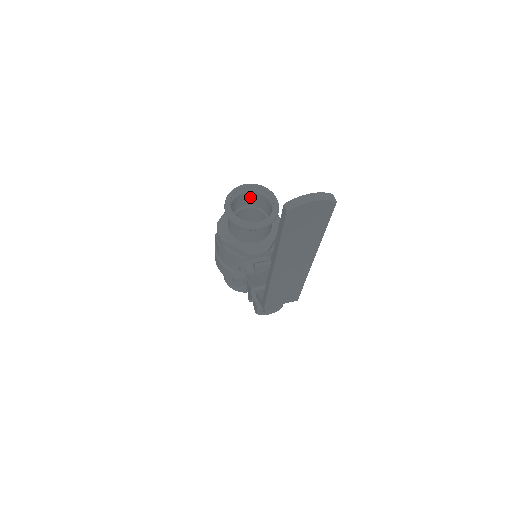
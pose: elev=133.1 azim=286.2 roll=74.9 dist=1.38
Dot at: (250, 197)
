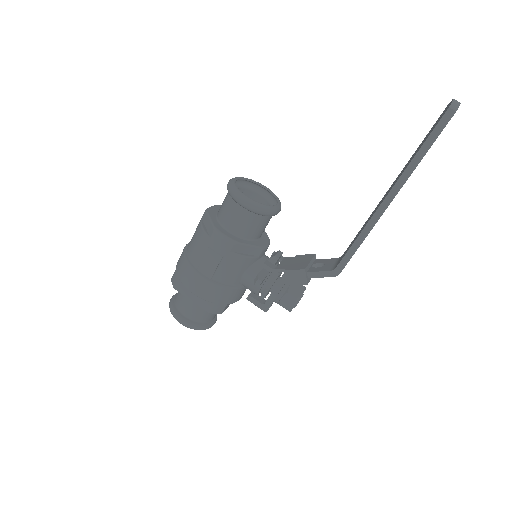
Dot at: occluded
